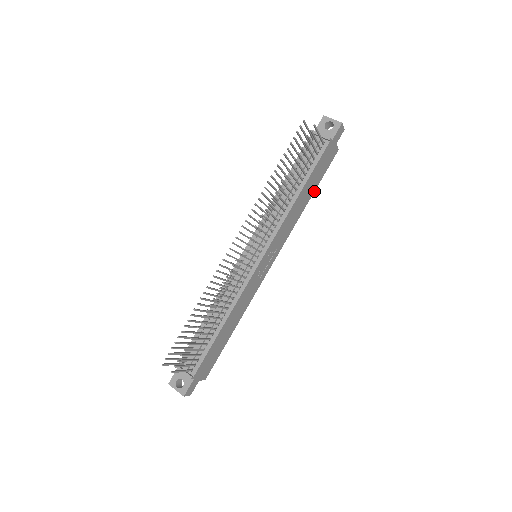
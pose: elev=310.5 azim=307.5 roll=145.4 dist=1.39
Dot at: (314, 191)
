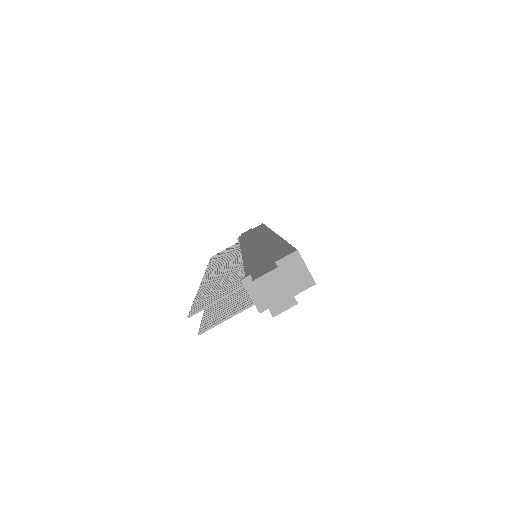
Dot at: occluded
